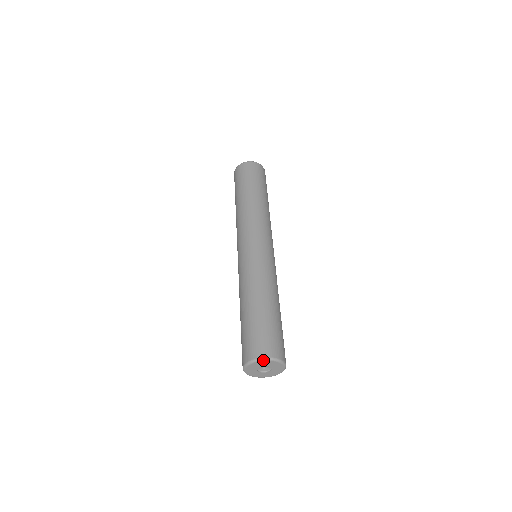
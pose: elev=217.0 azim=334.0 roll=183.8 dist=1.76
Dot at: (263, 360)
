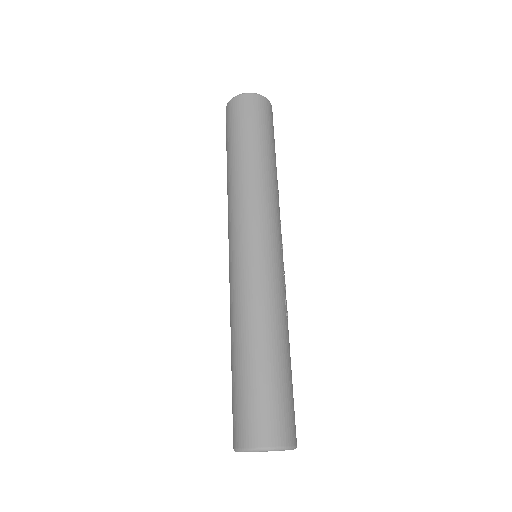
Dot at: occluded
